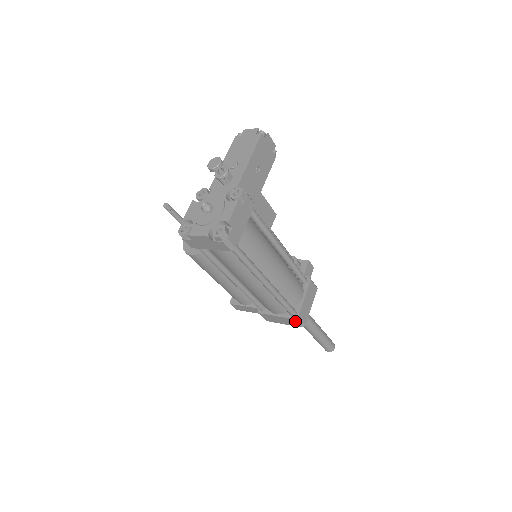
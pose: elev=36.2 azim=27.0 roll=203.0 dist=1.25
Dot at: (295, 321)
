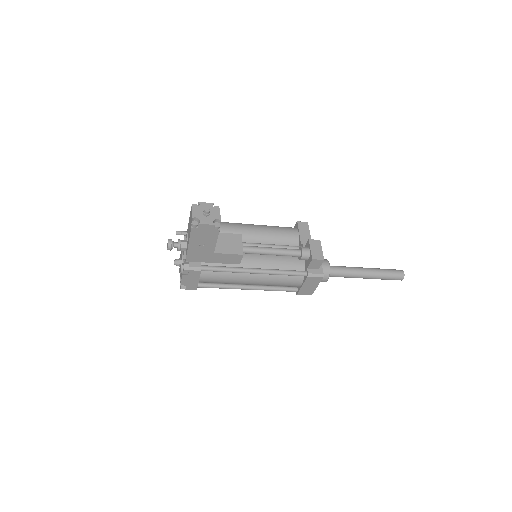
Dot at: occluded
